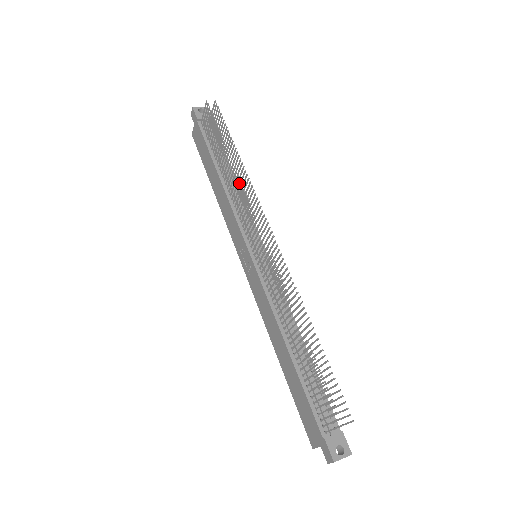
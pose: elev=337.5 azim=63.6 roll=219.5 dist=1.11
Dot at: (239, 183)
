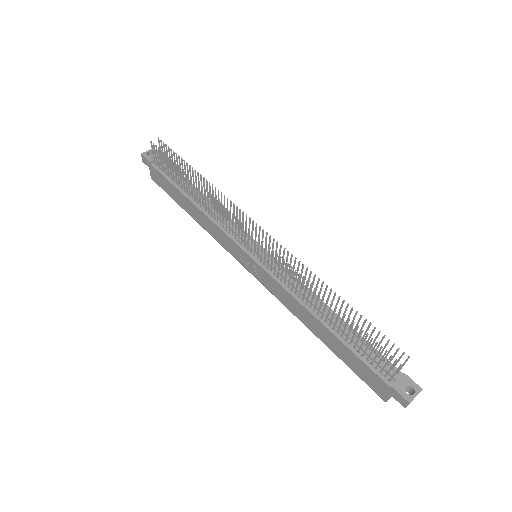
Dot at: (212, 199)
